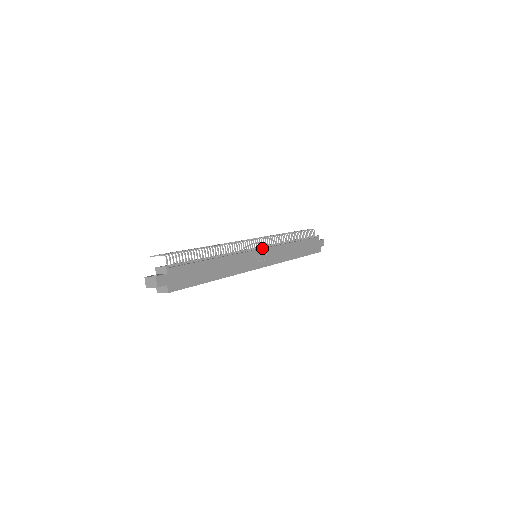
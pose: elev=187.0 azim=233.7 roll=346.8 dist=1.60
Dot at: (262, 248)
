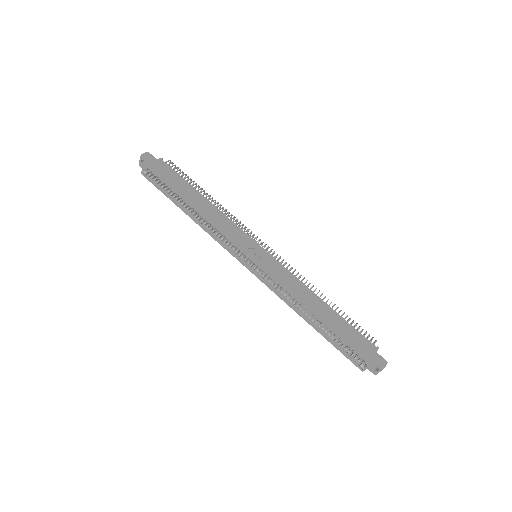
Dot at: occluded
